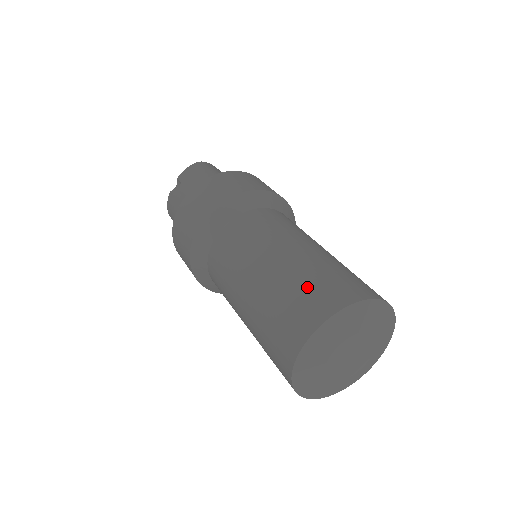
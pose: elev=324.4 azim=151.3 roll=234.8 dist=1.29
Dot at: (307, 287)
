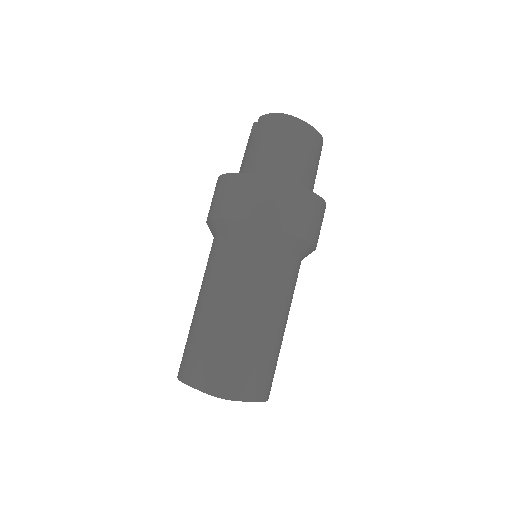
Dot at: (200, 353)
